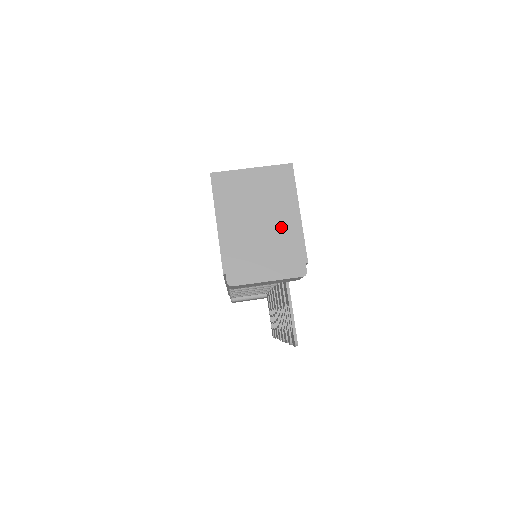
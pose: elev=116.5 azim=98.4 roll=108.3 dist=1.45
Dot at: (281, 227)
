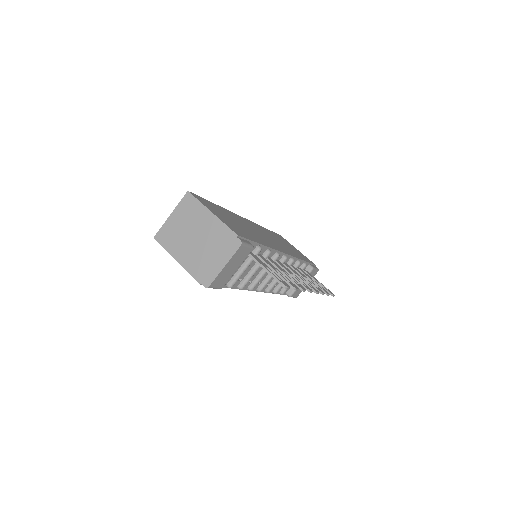
Dot at: (209, 230)
